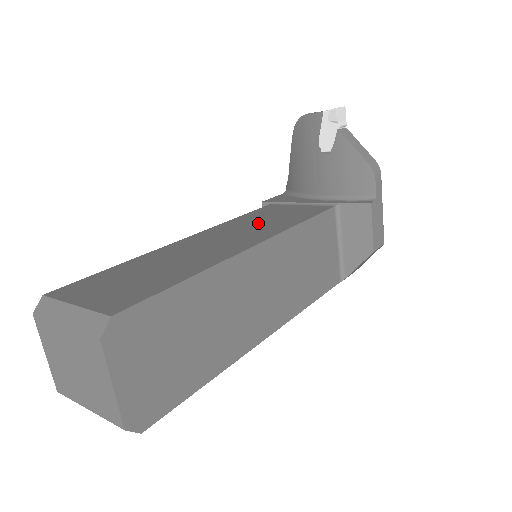
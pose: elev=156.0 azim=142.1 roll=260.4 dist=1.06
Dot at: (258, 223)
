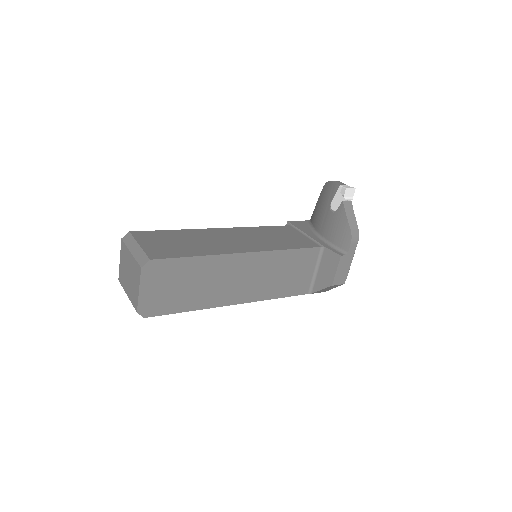
Dot at: (266, 237)
